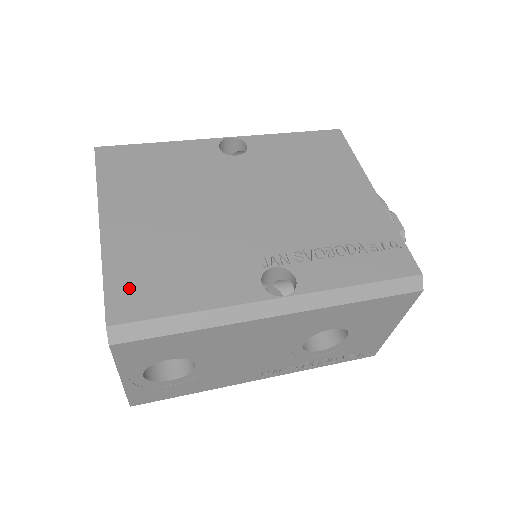
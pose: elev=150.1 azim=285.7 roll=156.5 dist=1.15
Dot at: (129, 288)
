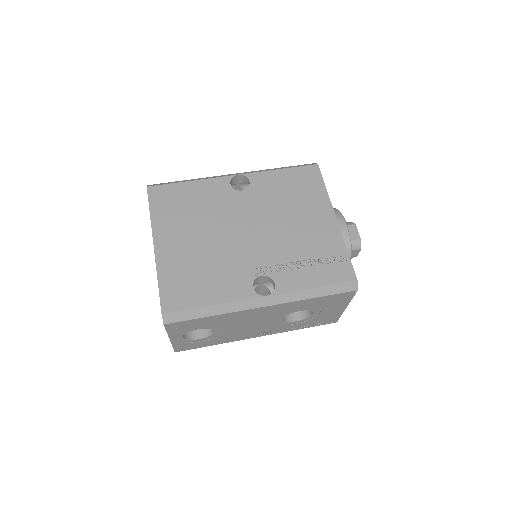
Dot at: (174, 290)
